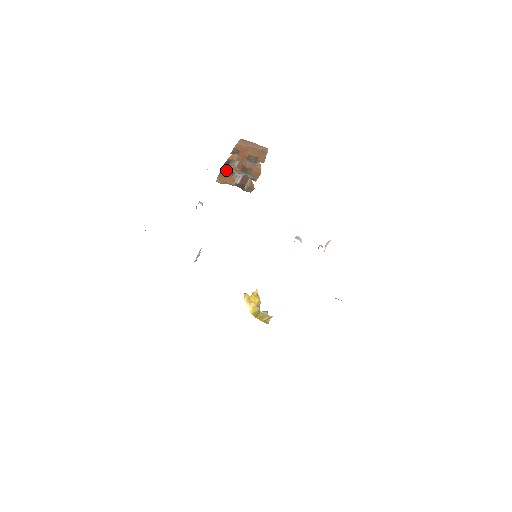
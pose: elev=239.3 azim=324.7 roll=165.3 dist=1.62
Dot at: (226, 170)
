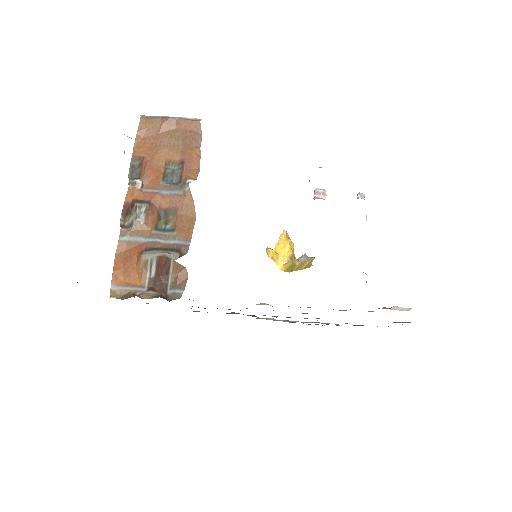
Dot at: (125, 243)
